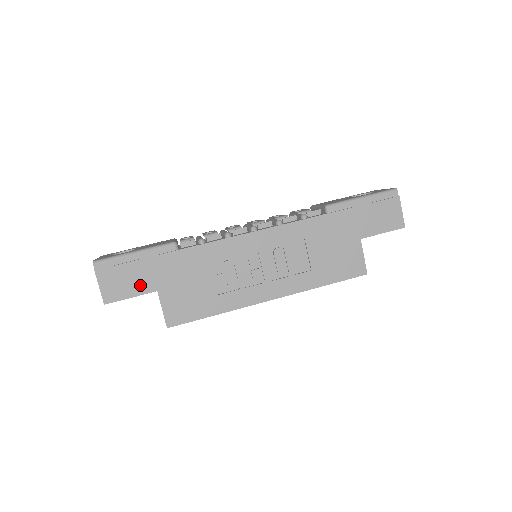
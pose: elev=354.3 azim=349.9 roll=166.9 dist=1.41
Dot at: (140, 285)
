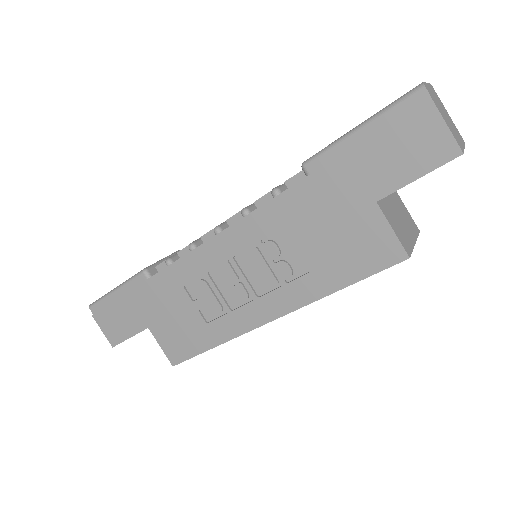
Dot at: (131, 324)
